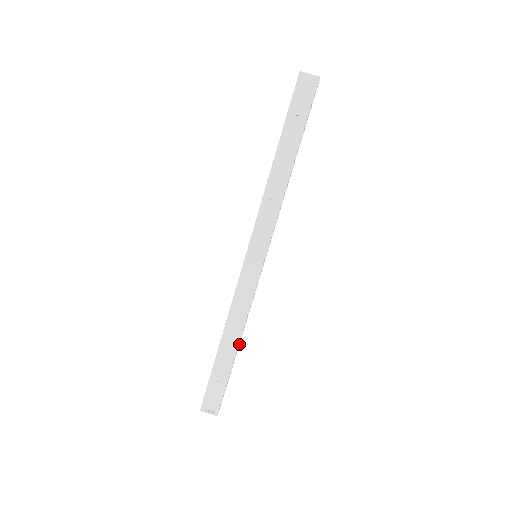
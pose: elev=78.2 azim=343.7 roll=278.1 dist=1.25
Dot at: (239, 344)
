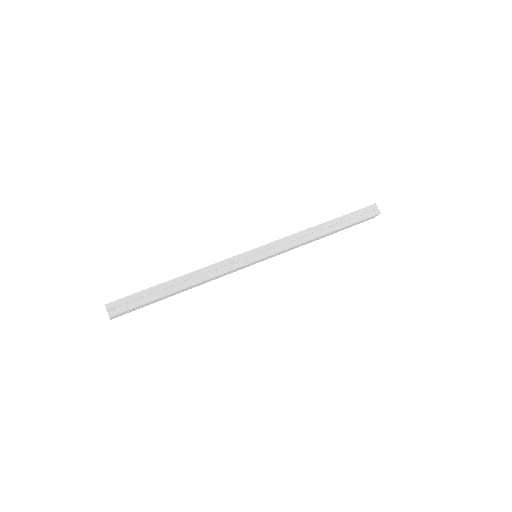
Dot at: (182, 289)
